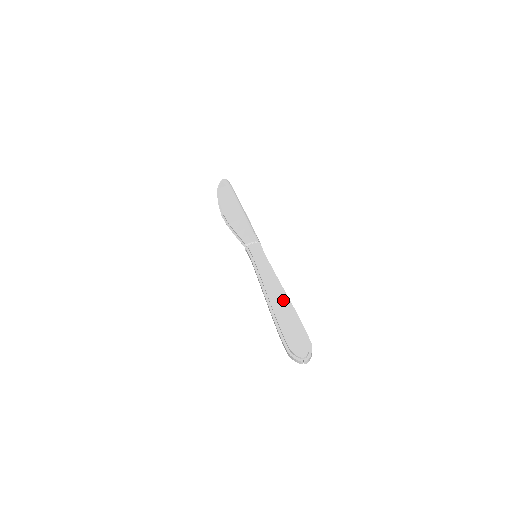
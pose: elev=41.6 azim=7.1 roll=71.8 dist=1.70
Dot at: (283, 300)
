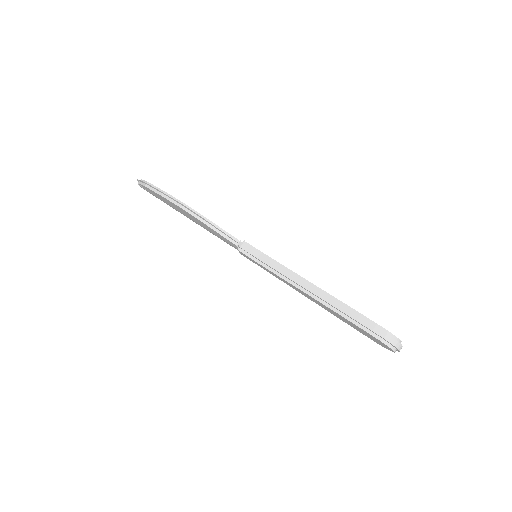
Dot at: occluded
